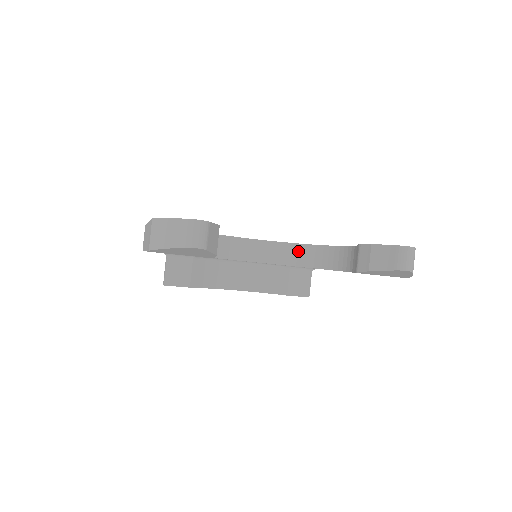
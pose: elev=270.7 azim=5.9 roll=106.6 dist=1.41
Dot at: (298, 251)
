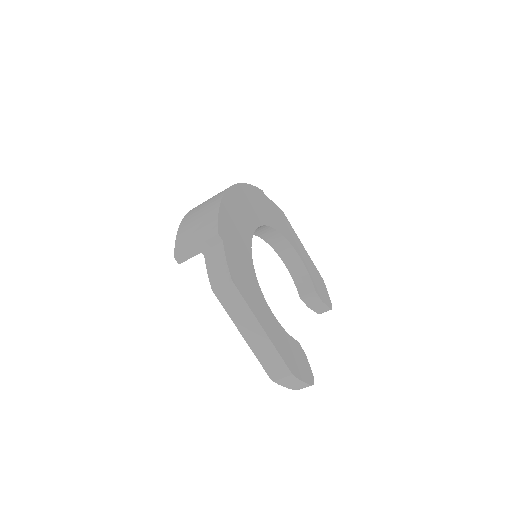
Dot at: (269, 231)
